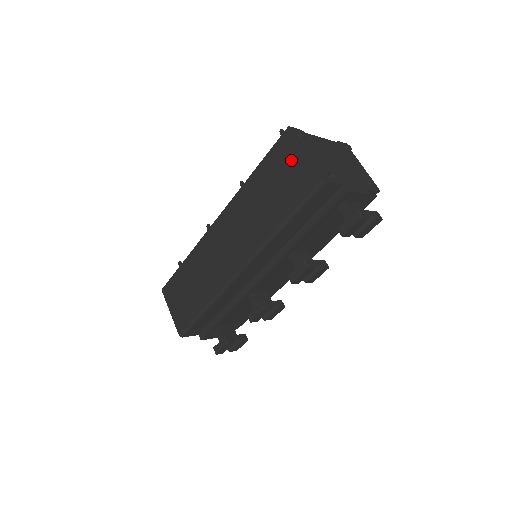
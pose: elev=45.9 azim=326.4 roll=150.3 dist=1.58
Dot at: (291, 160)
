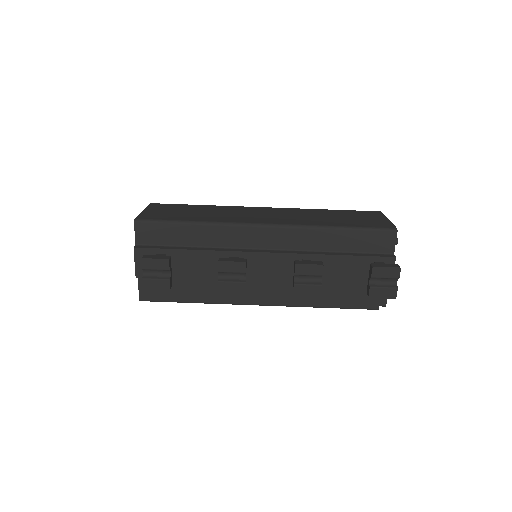
Dot at: (373, 217)
